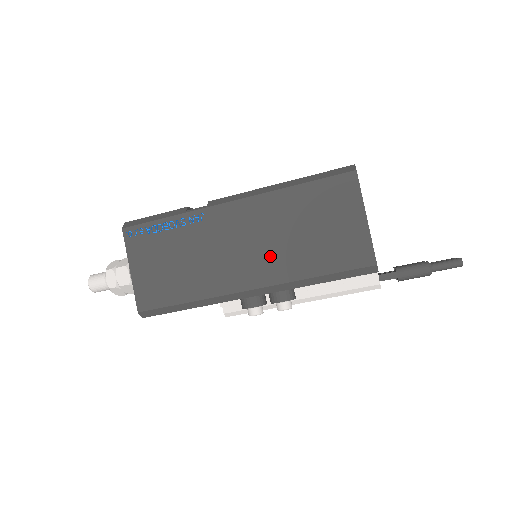
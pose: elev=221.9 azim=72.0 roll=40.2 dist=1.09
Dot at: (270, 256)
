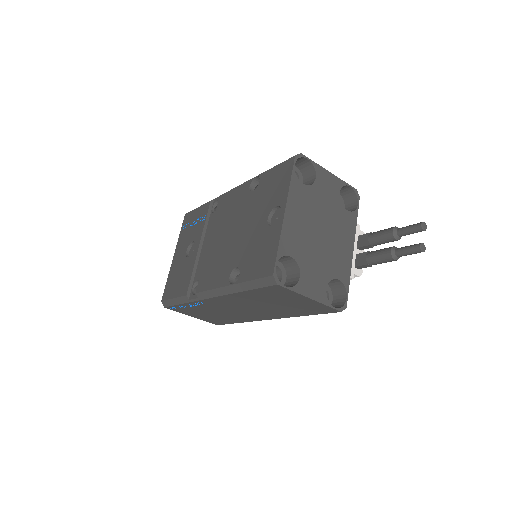
Dot at: (265, 312)
